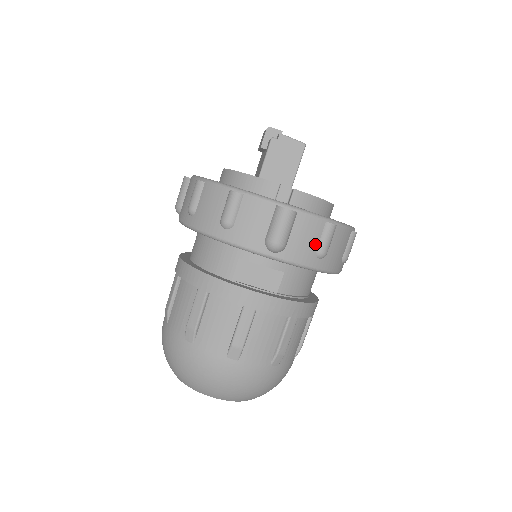
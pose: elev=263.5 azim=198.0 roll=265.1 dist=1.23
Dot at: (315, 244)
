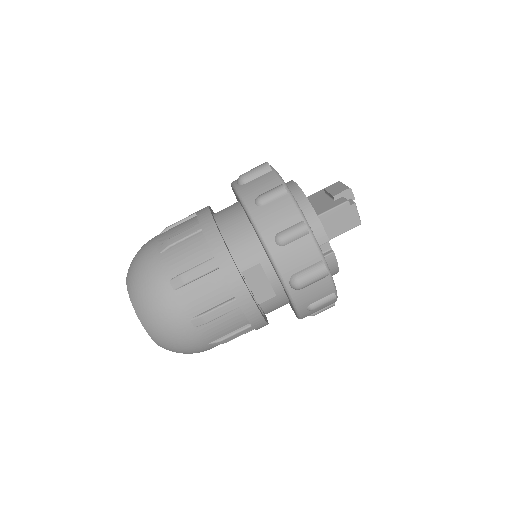
Dot at: (315, 300)
